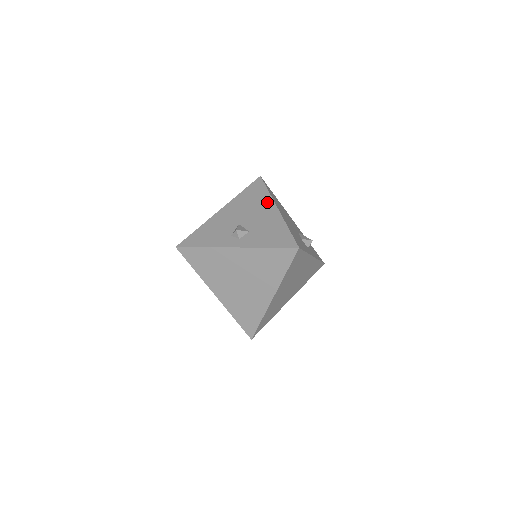
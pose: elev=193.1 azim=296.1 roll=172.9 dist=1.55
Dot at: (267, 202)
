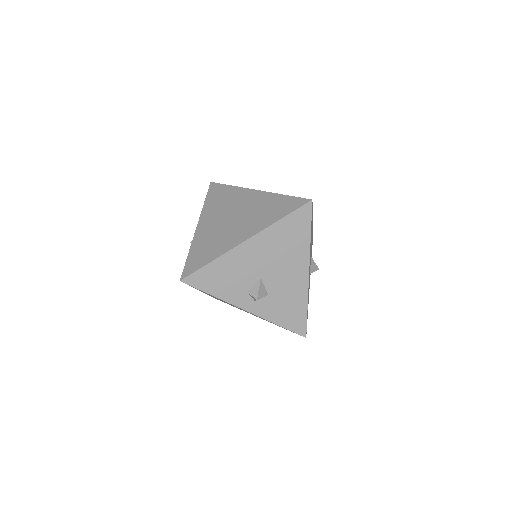
Dot at: (302, 257)
